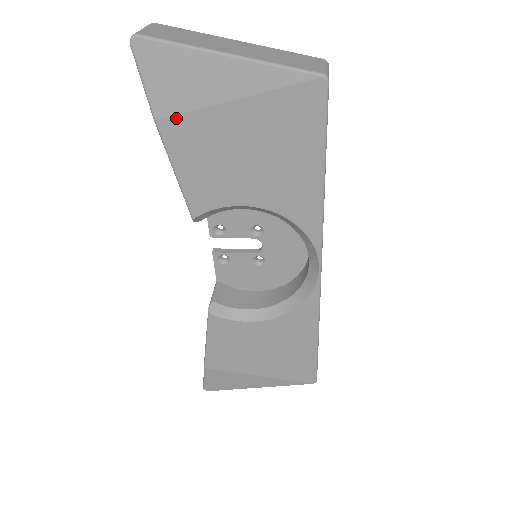
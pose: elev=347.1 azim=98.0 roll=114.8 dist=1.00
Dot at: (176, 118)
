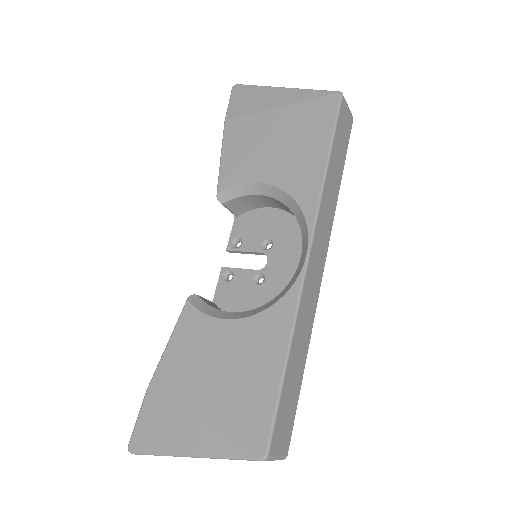
Dot at: (238, 119)
